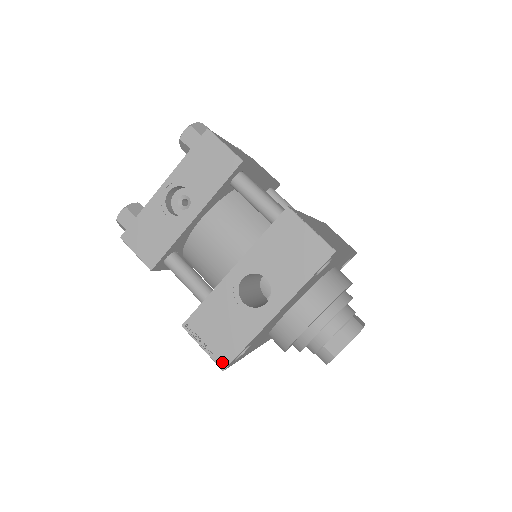
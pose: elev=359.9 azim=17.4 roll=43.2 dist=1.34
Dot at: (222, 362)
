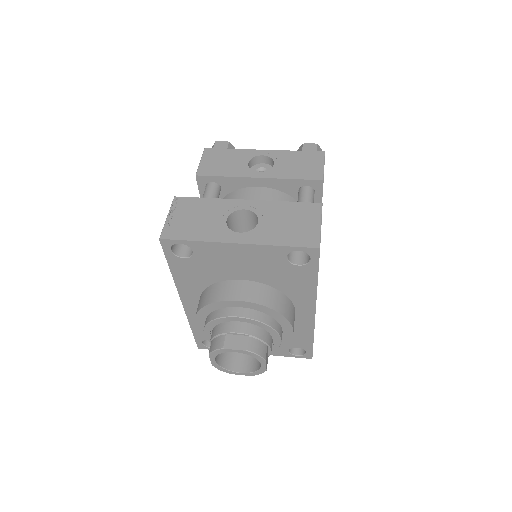
Dot at: (166, 234)
